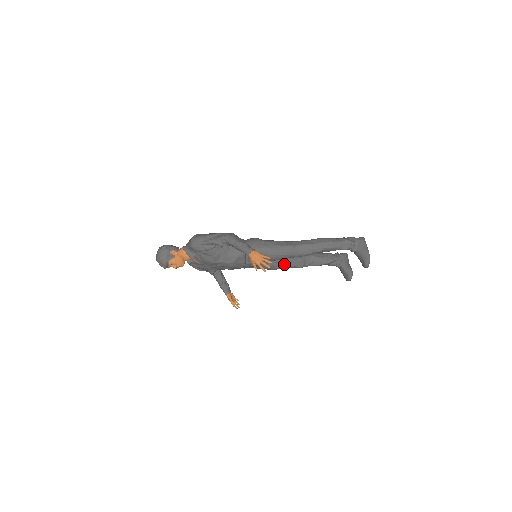
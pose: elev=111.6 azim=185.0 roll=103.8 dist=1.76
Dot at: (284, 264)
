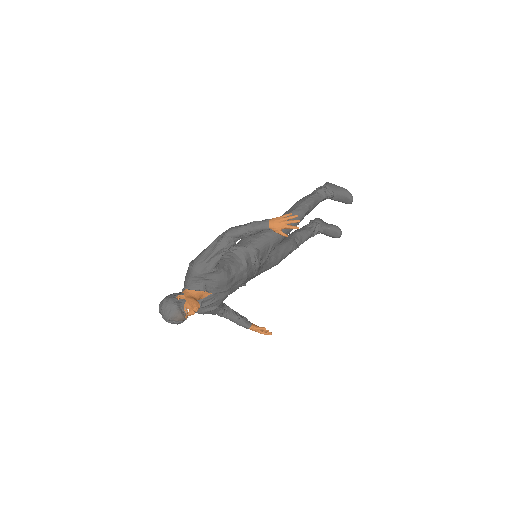
Dot at: (283, 251)
